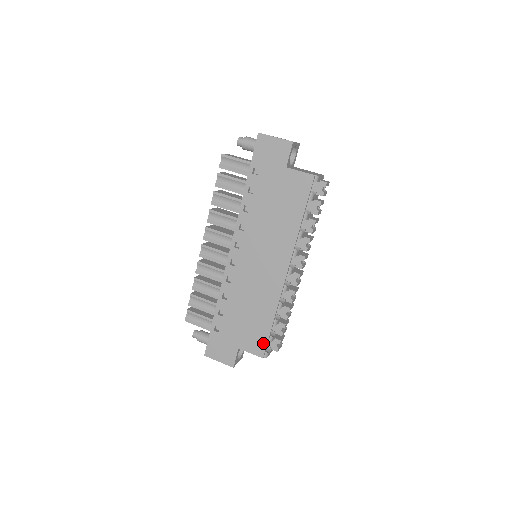
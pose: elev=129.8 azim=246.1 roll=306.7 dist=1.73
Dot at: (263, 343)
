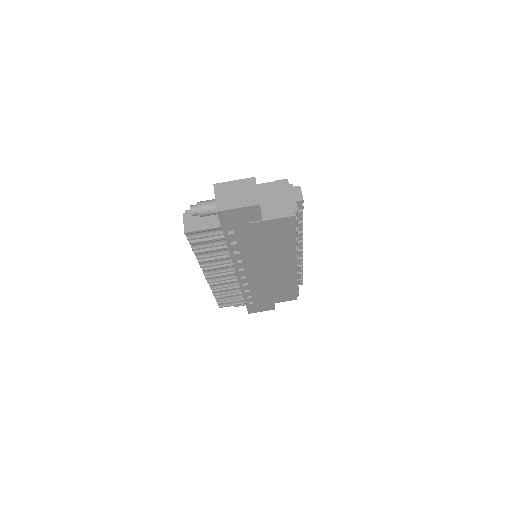
Dot at: (294, 295)
